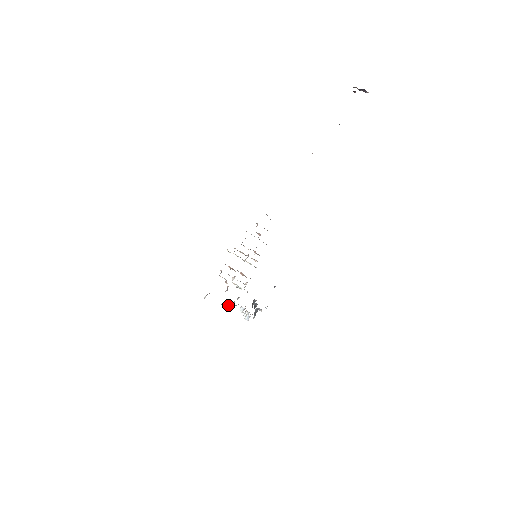
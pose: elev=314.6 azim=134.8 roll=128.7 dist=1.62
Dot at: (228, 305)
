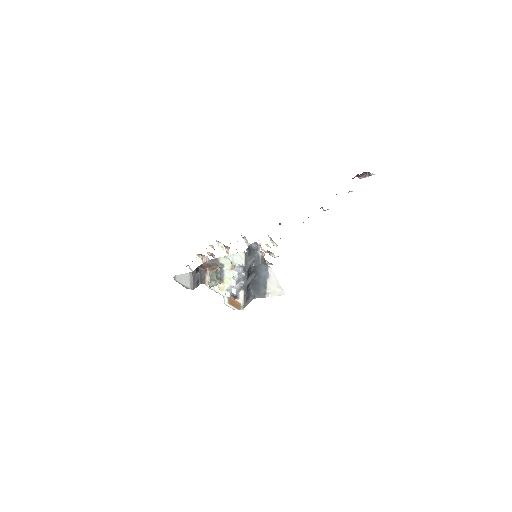
Dot at: (209, 267)
